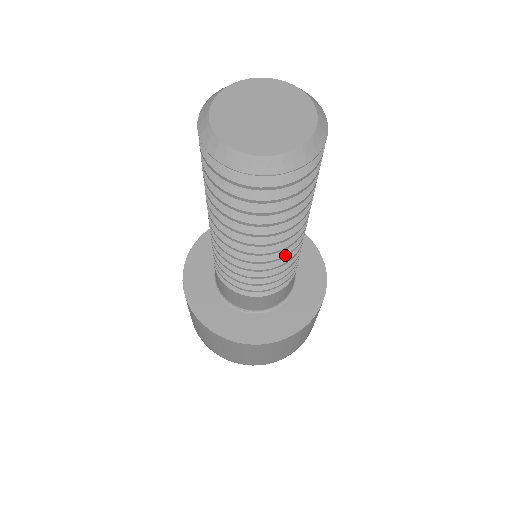
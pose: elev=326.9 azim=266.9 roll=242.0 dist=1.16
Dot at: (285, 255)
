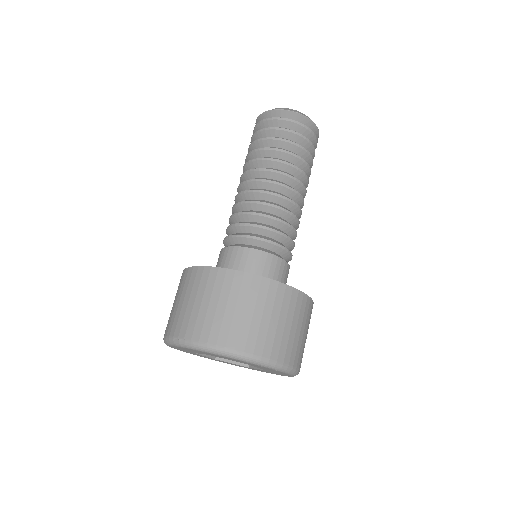
Dot at: (269, 192)
